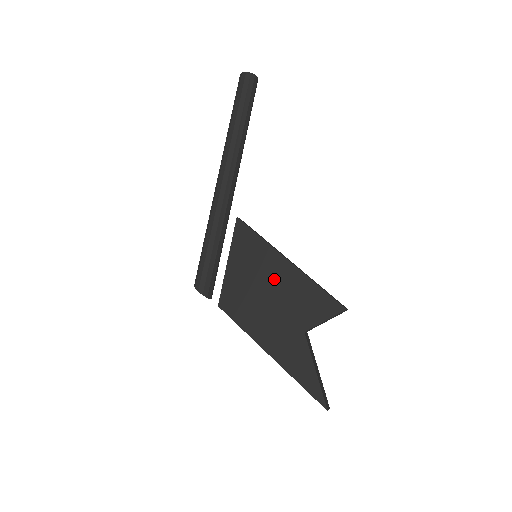
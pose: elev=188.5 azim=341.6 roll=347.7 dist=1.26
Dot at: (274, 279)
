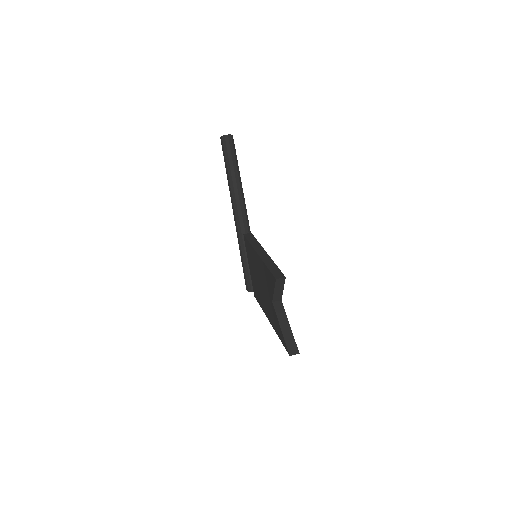
Dot at: (258, 270)
